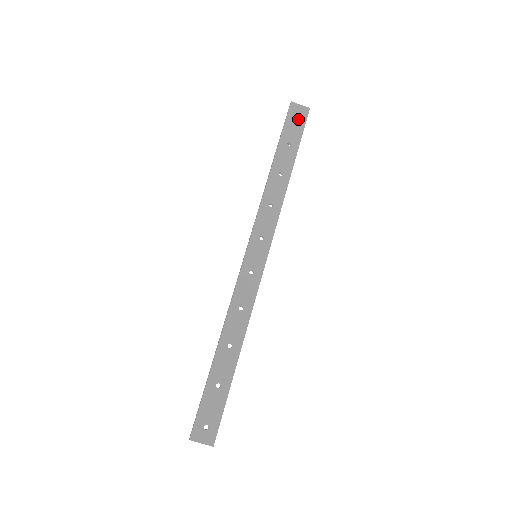
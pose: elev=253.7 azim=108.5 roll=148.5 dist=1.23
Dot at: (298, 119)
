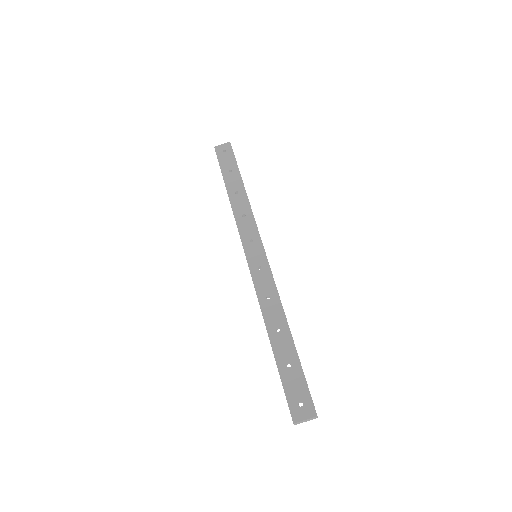
Dot at: (226, 153)
